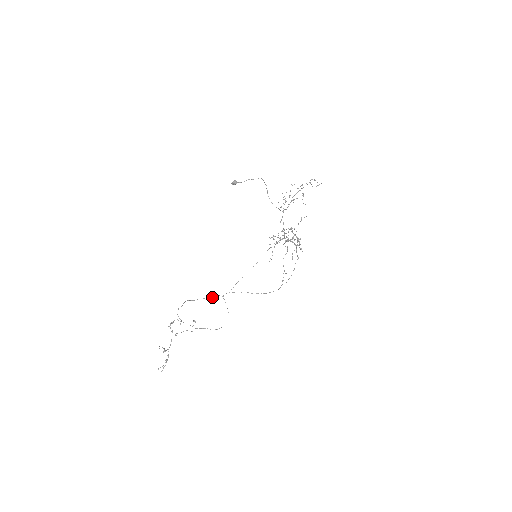
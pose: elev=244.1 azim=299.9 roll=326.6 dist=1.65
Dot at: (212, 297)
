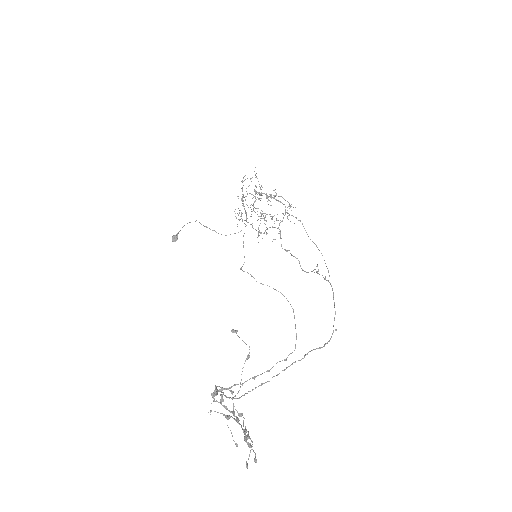
Dot at: occluded
